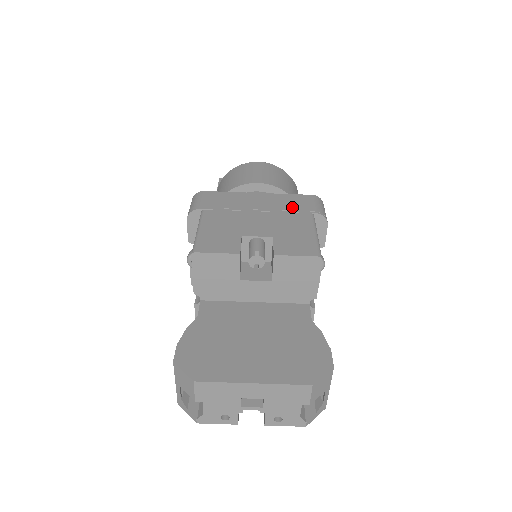
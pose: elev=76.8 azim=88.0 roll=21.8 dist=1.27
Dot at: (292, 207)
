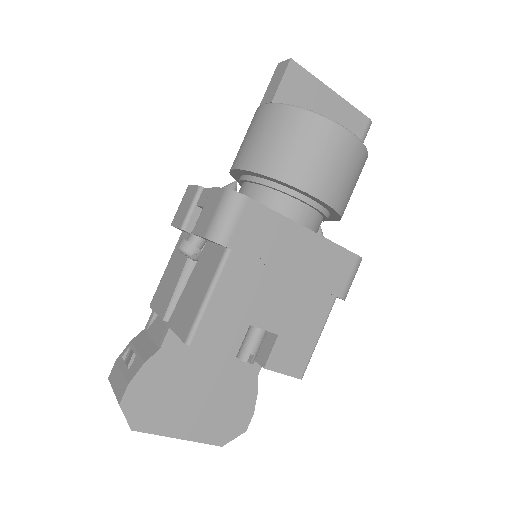
Dot at: (325, 278)
